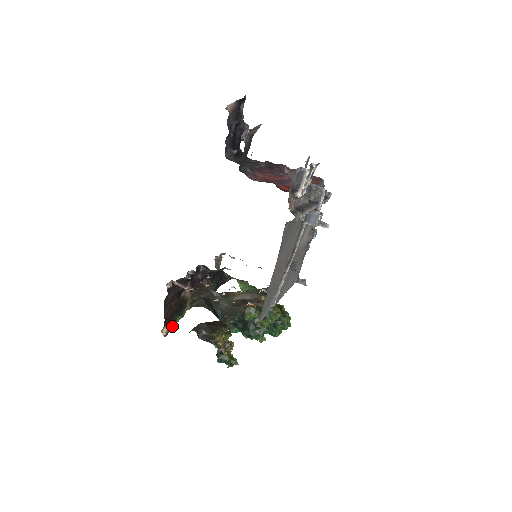
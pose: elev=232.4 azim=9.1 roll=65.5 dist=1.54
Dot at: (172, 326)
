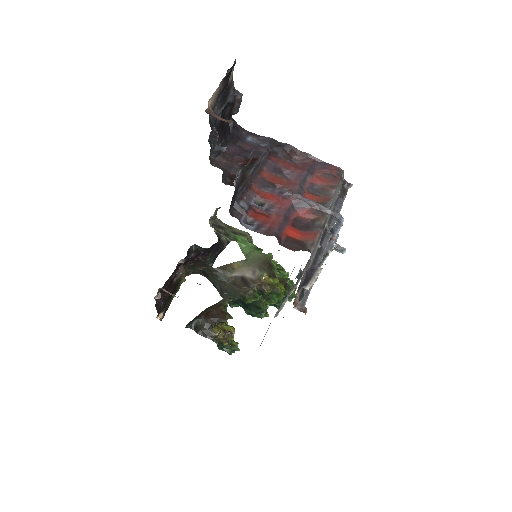
Dot at: (167, 307)
